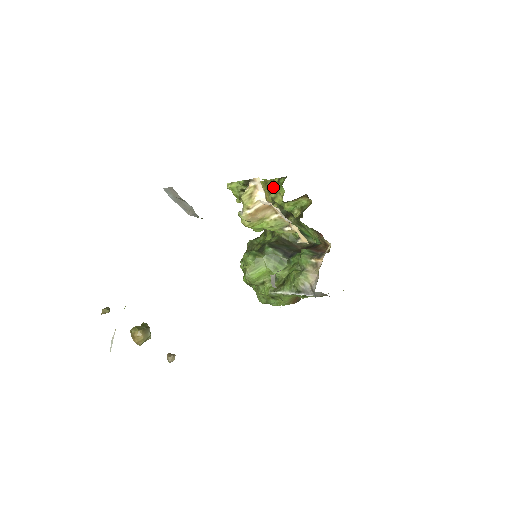
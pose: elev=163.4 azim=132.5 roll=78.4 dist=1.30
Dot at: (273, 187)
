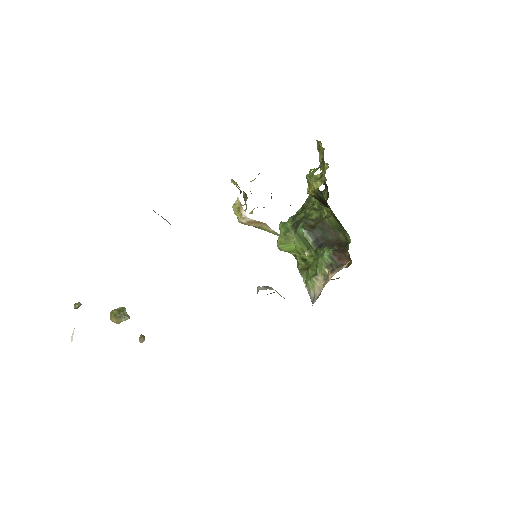
Dot at: occluded
